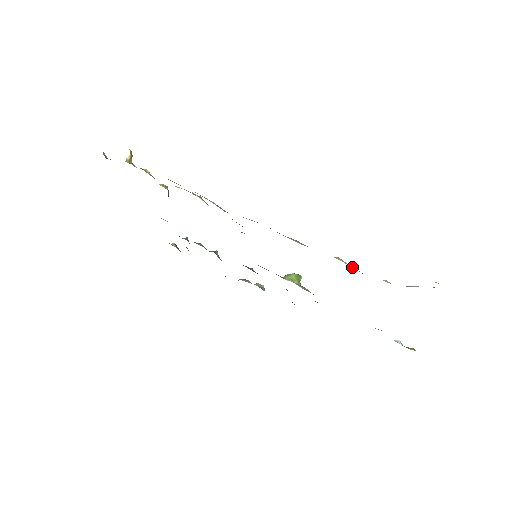
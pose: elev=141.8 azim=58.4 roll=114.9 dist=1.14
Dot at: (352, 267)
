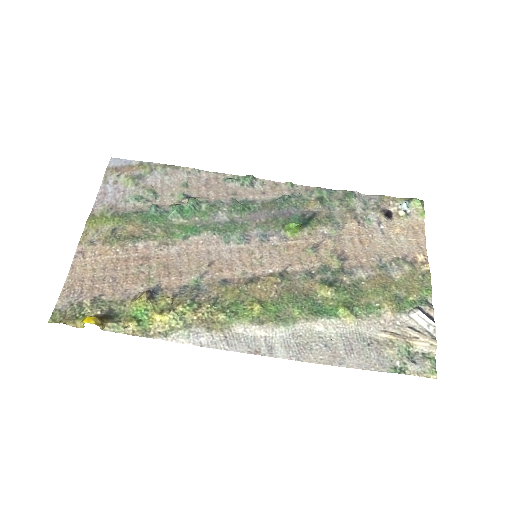
Dot at: (362, 320)
